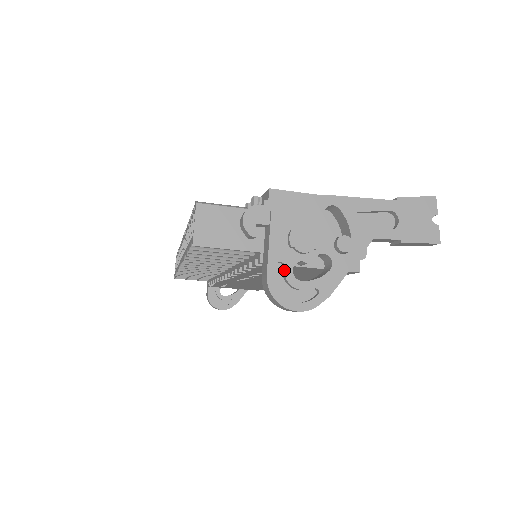
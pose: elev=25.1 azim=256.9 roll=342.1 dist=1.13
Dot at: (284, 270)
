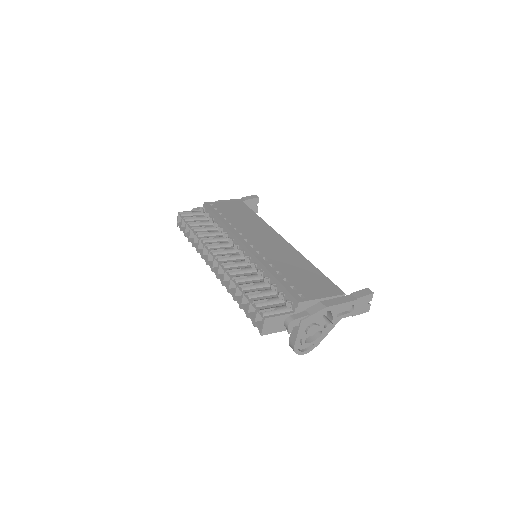
Dot at: (302, 342)
